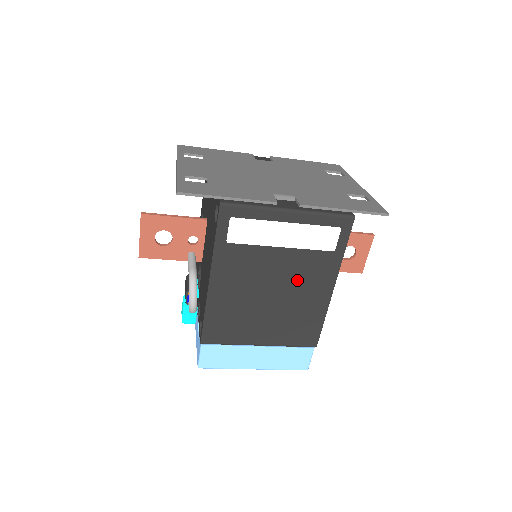
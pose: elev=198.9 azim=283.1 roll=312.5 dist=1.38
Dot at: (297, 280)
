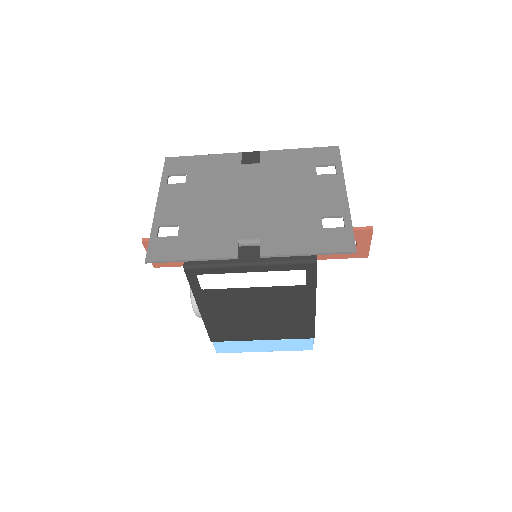
Dot at: (278, 304)
